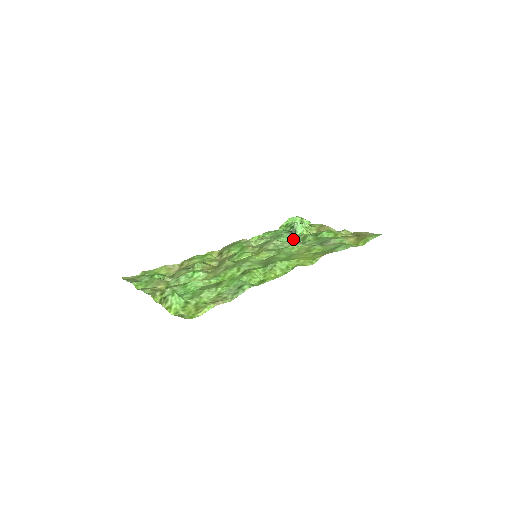
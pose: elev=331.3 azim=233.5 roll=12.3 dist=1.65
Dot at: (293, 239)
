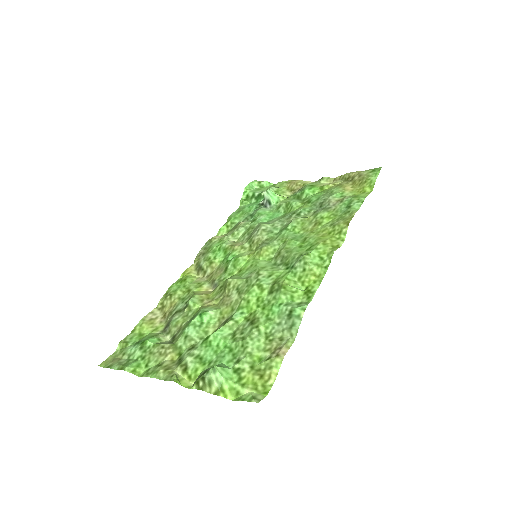
Dot at: (275, 213)
